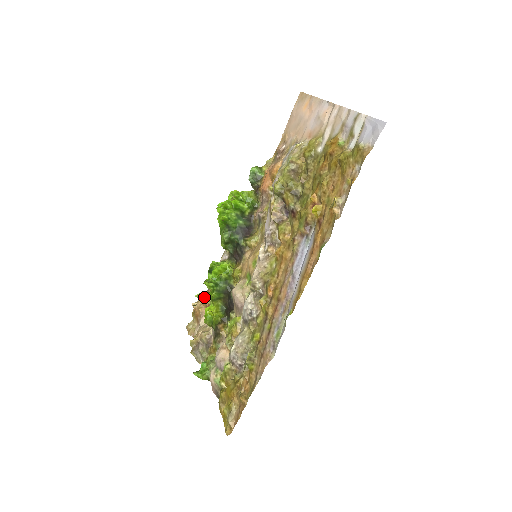
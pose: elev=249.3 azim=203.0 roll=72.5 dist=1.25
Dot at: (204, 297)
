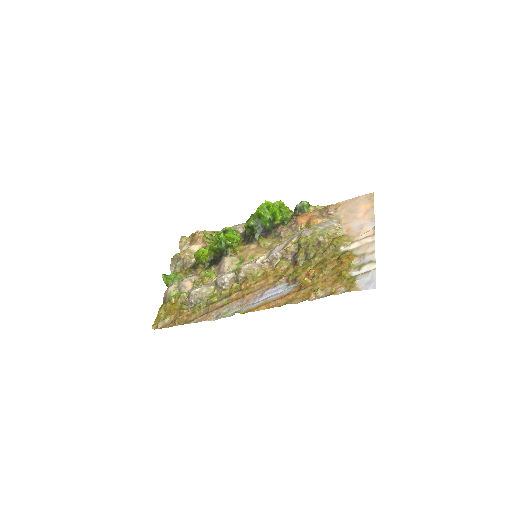
Dot at: (207, 239)
